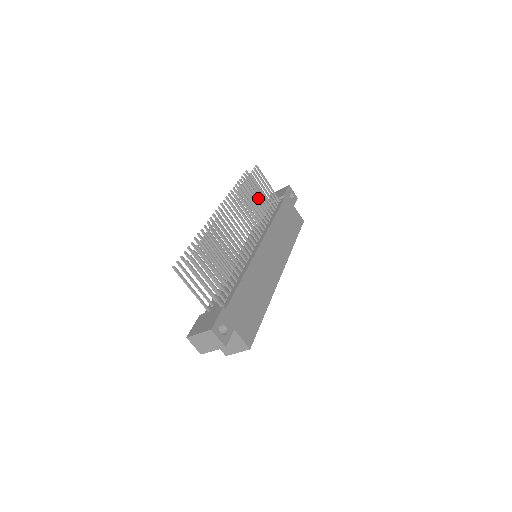
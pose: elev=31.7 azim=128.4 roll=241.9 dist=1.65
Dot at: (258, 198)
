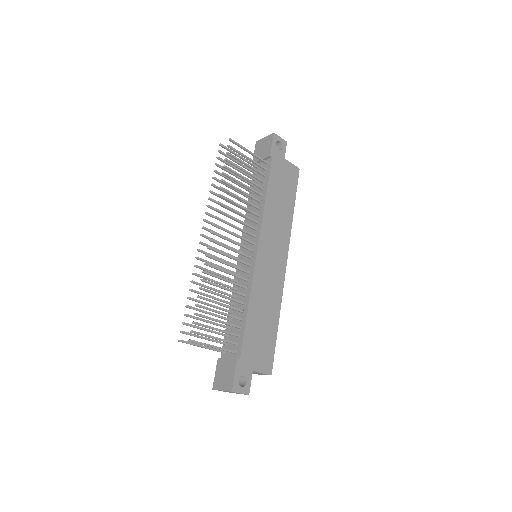
Dot at: (242, 185)
